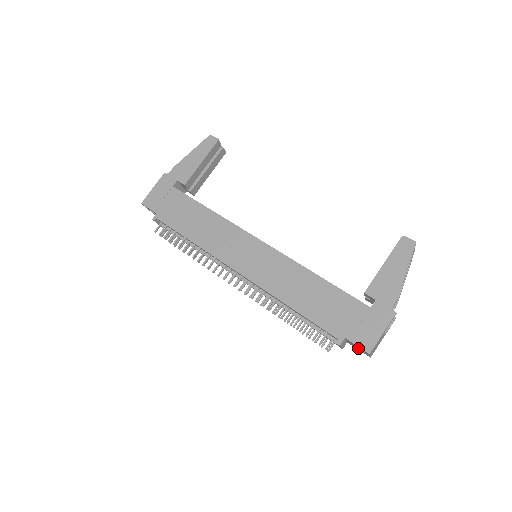
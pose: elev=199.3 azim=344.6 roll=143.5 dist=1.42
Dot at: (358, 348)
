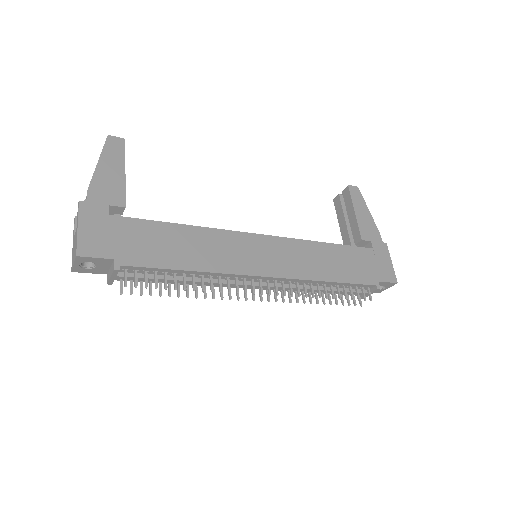
Dot at: occluded
